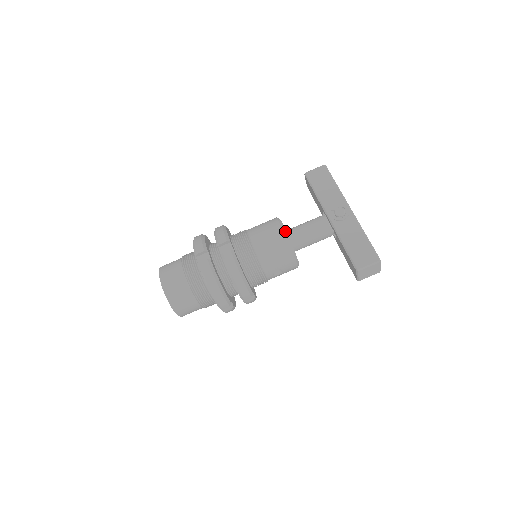
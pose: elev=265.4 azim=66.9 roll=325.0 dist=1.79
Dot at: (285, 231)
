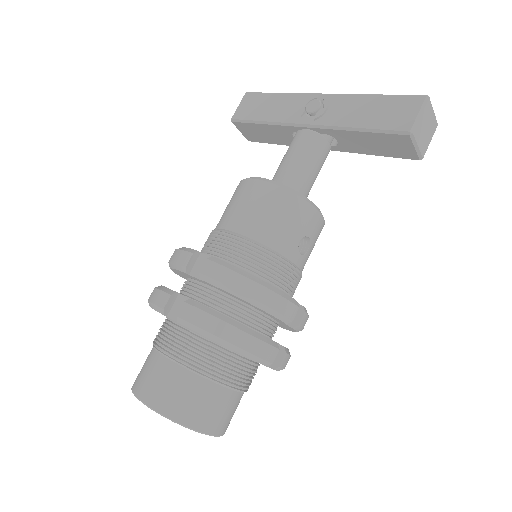
Dot at: (264, 179)
